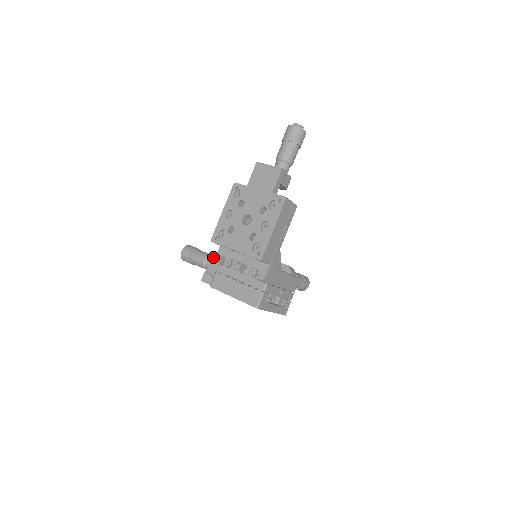
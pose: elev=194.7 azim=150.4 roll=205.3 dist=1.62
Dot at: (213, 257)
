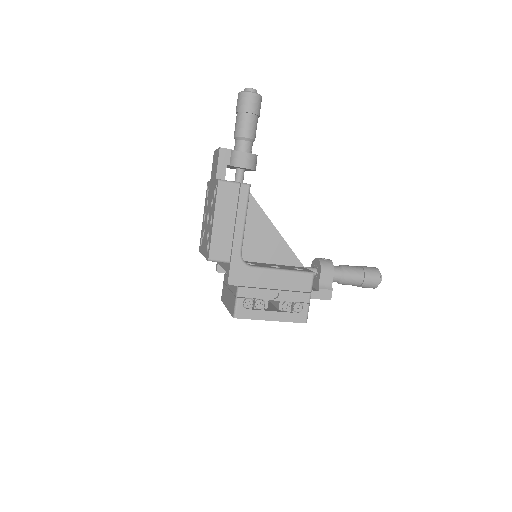
Dot at: occluded
